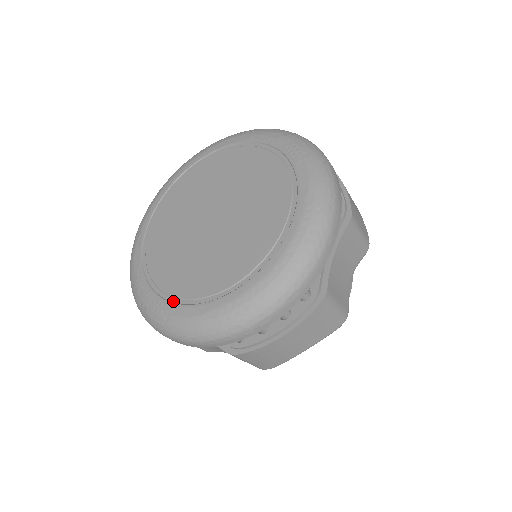
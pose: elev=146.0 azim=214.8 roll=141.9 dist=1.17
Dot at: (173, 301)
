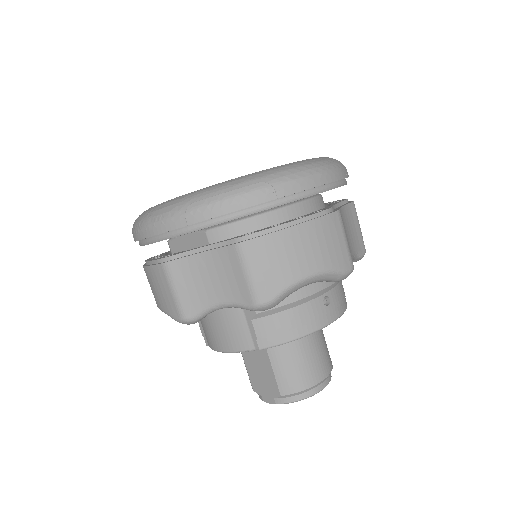
Dot at: occluded
